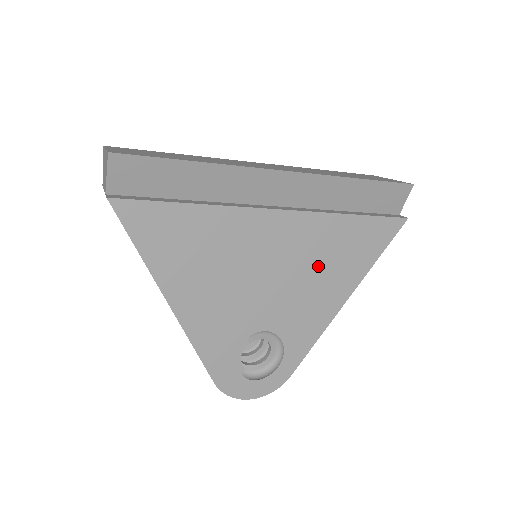
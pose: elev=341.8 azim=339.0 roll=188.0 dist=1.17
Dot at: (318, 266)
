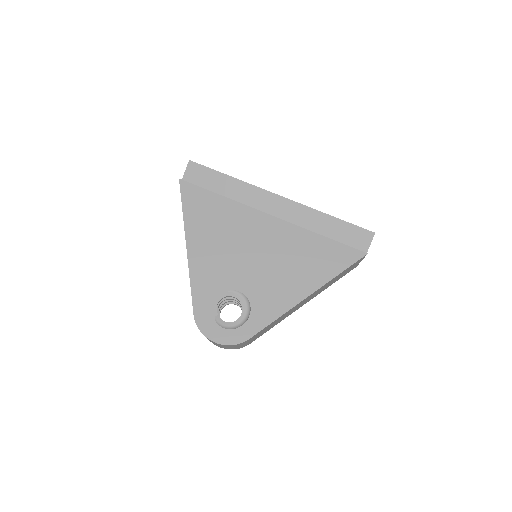
Dot at: (290, 261)
